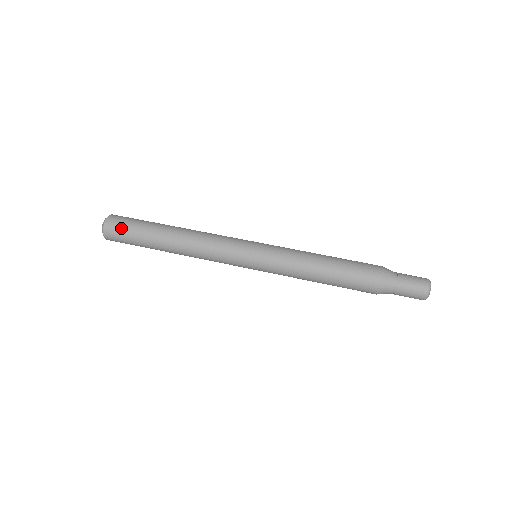
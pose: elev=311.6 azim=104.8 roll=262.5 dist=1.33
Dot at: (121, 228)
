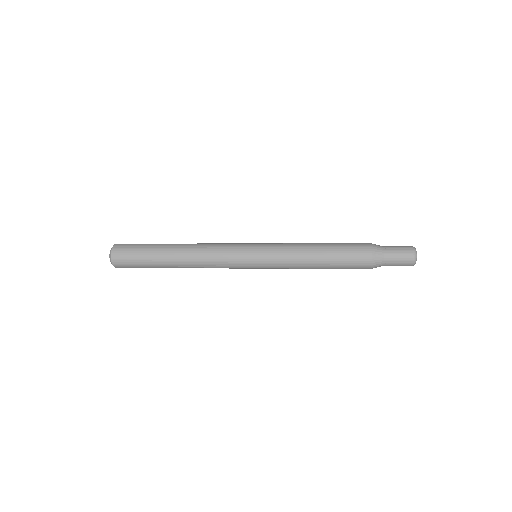
Dot at: occluded
